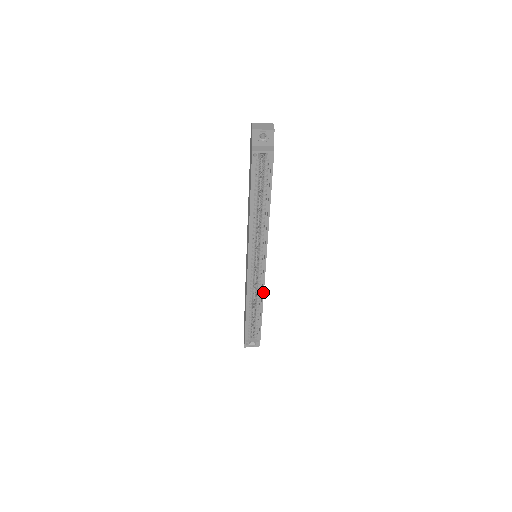
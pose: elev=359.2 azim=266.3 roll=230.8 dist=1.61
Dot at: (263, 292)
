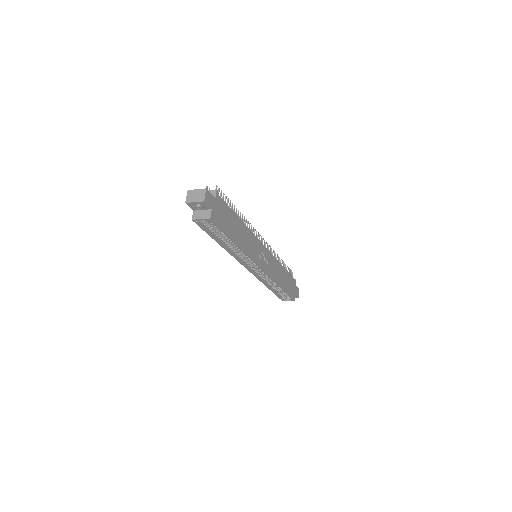
Dot at: (272, 279)
